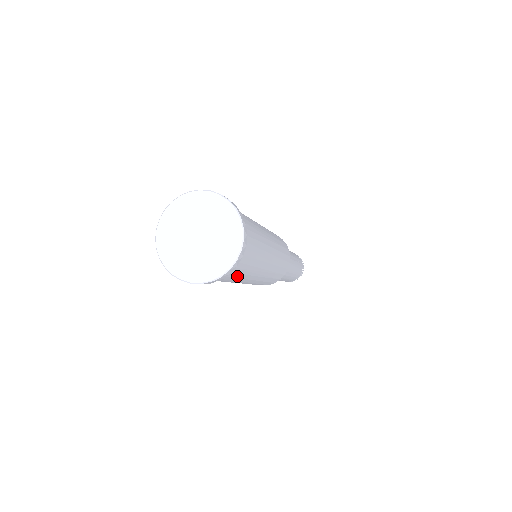
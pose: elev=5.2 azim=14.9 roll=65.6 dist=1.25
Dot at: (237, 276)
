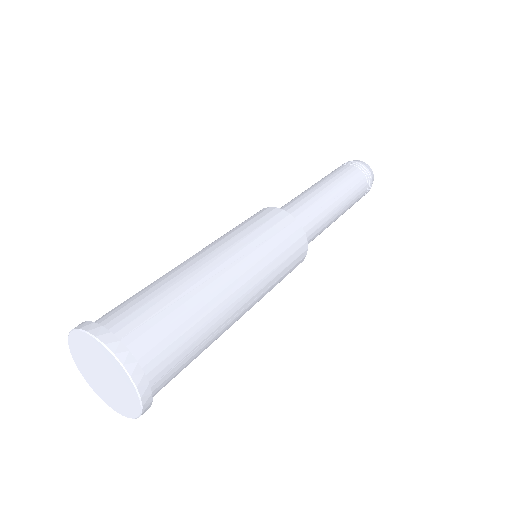
Dot at: (188, 364)
